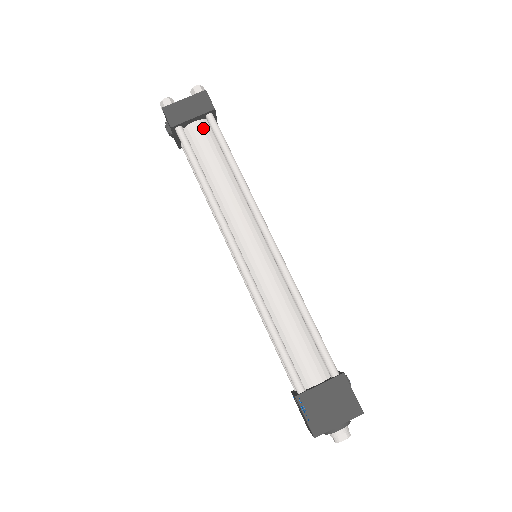
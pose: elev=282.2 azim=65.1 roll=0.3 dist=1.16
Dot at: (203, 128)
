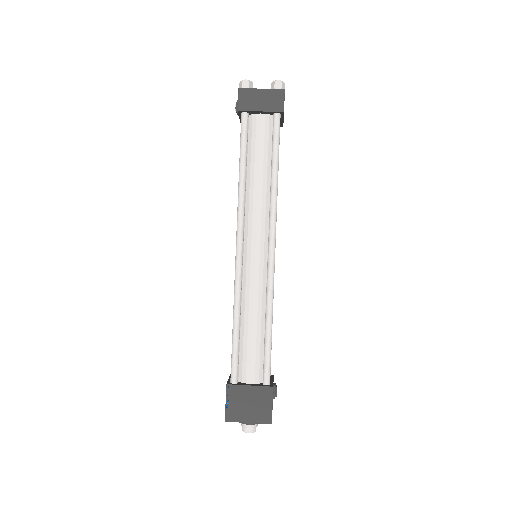
Dot at: (266, 123)
